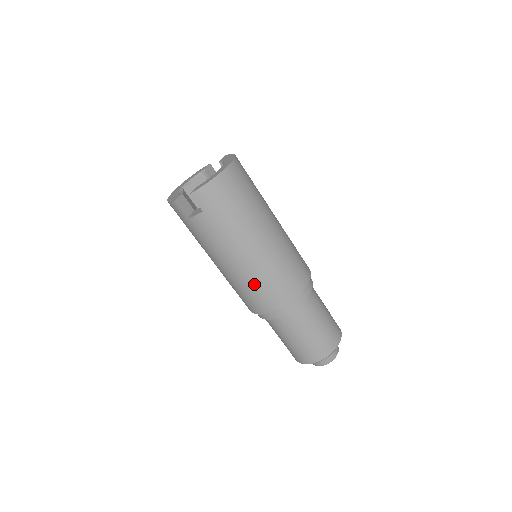
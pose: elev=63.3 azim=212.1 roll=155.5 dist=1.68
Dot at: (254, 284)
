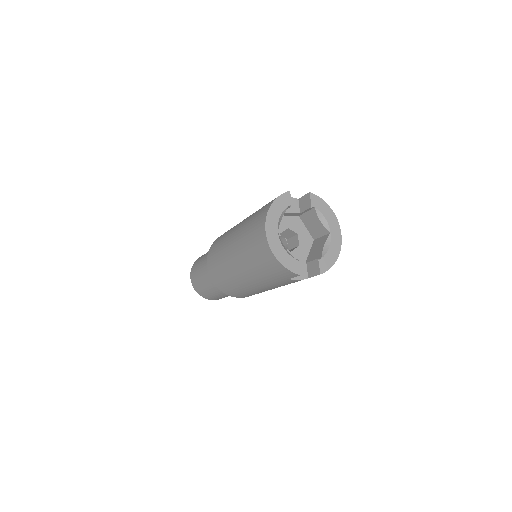
Dot at: occluded
